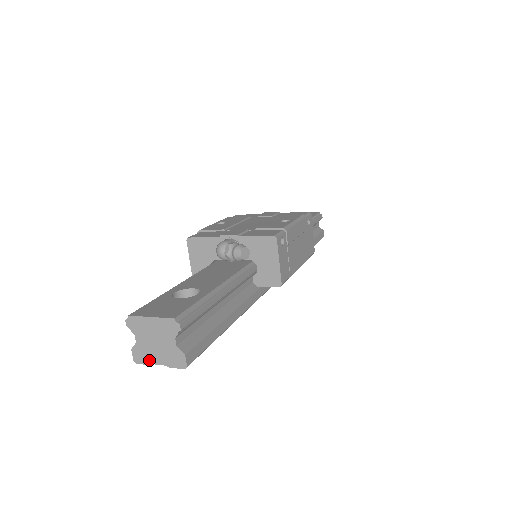
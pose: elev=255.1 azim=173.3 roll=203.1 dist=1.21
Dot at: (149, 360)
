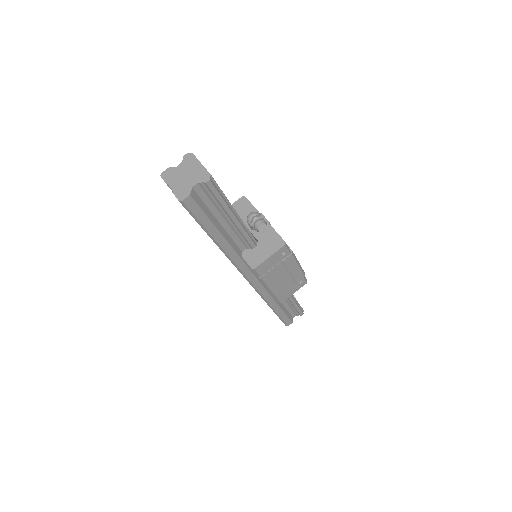
Dot at: (169, 180)
